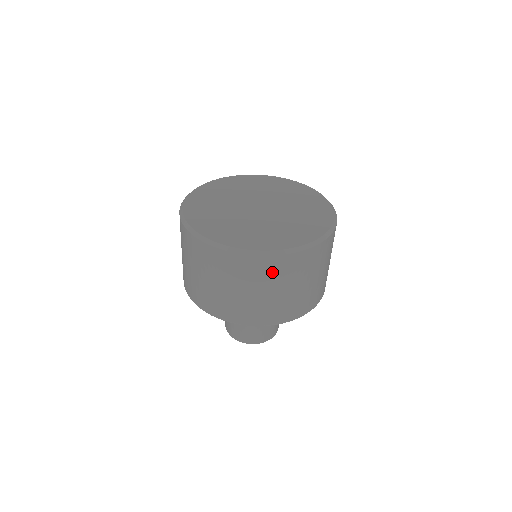
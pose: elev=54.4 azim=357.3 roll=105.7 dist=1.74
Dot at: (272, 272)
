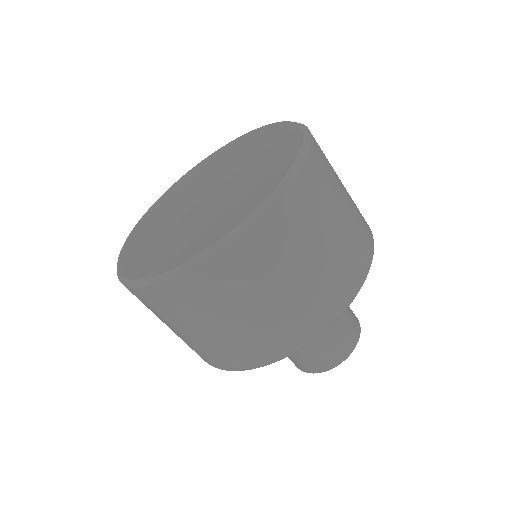
Dot at: (243, 272)
